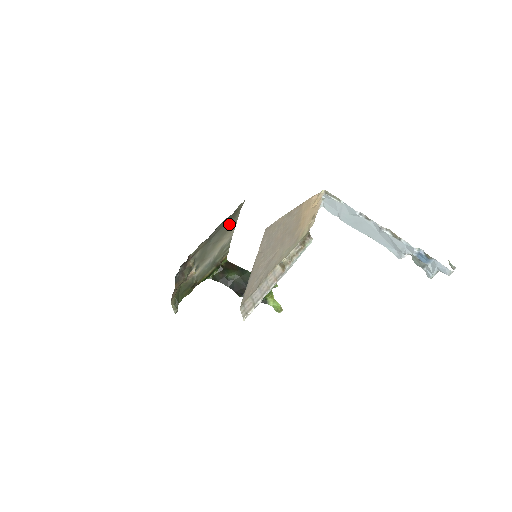
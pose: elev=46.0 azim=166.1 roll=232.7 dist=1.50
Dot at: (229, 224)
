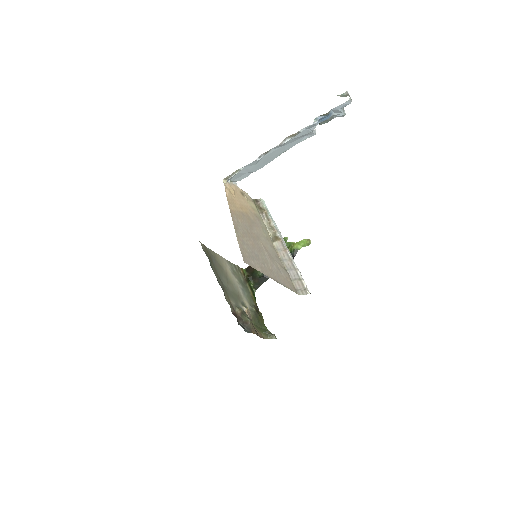
Dot at: (215, 262)
